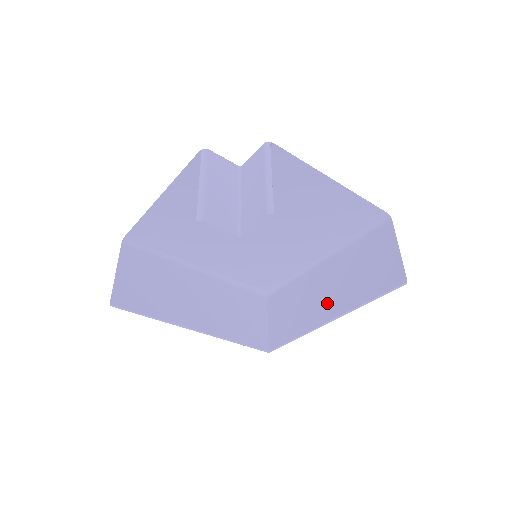
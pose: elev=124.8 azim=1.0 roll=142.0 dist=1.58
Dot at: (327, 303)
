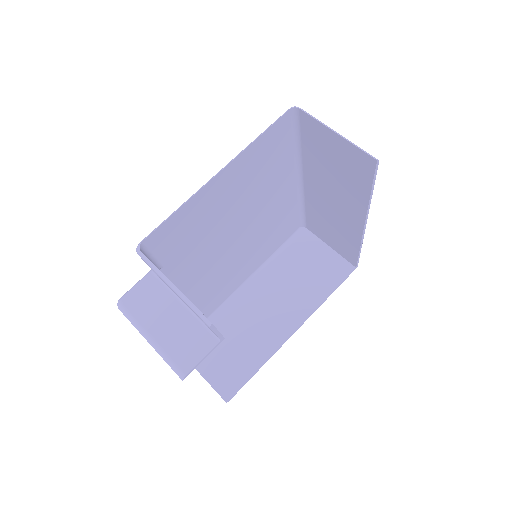
Dot at: (346, 212)
